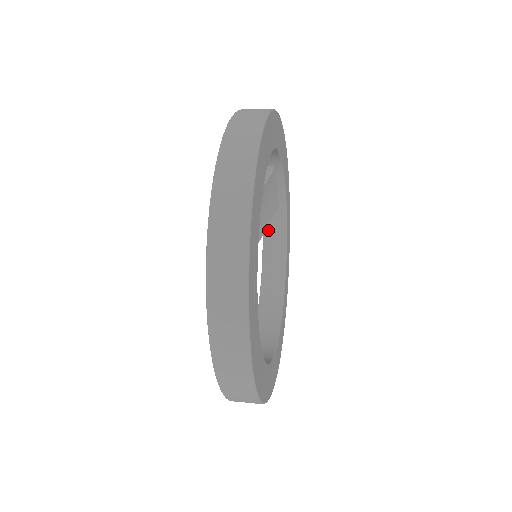
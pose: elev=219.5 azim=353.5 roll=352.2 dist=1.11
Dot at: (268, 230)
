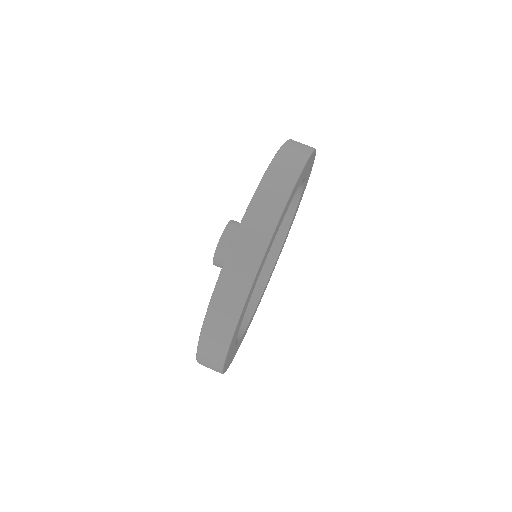
Dot at: occluded
